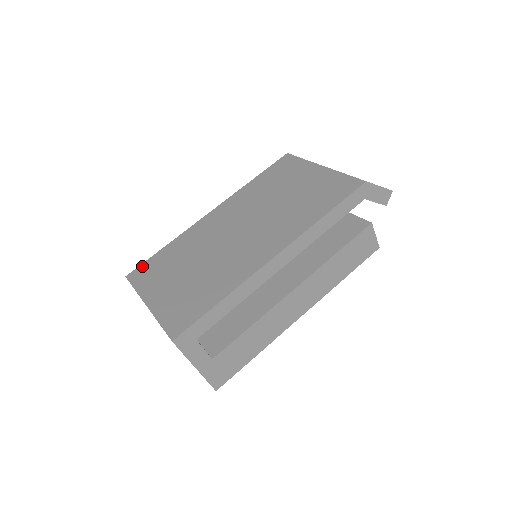
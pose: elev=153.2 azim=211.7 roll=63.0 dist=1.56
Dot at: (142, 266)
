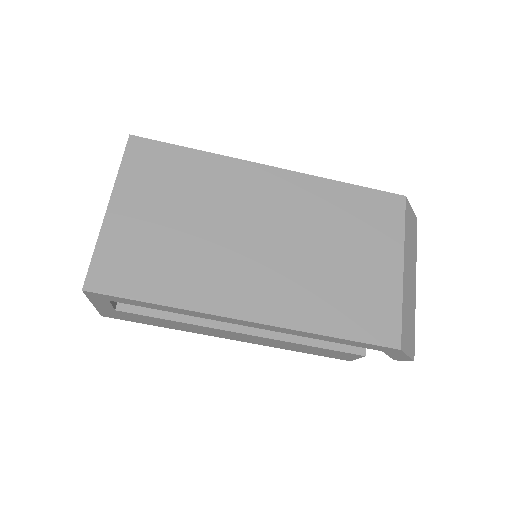
Dot at: (154, 144)
